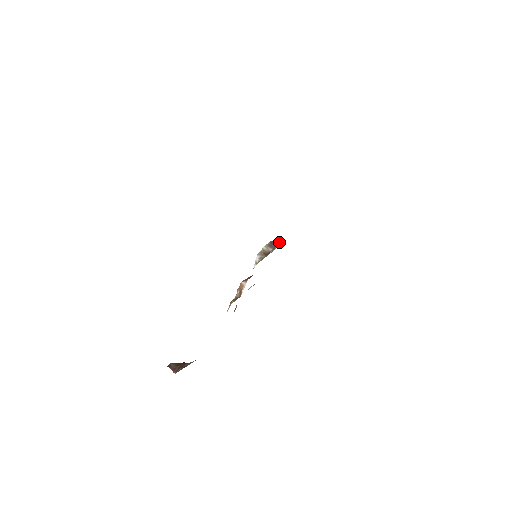
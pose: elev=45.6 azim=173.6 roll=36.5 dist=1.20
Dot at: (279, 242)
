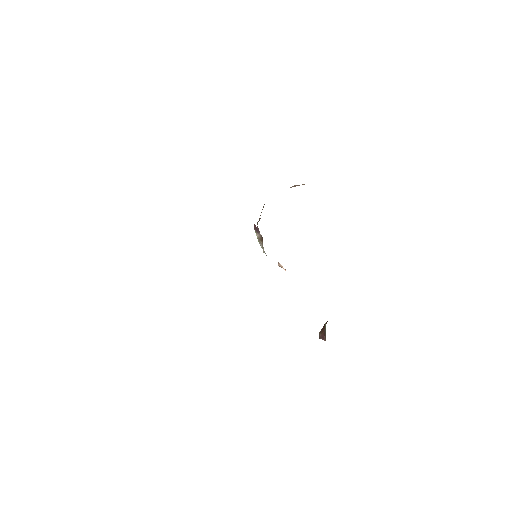
Dot at: (256, 227)
